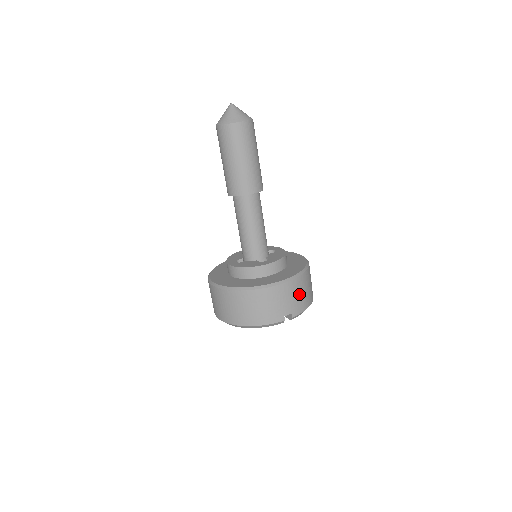
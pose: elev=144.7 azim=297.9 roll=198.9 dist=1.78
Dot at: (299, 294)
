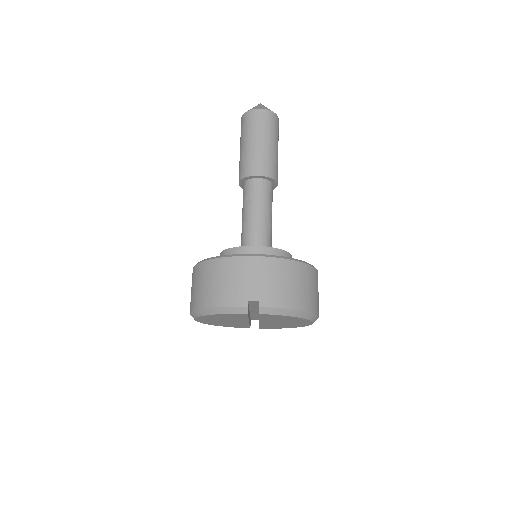
Dot at: (277, 281)
